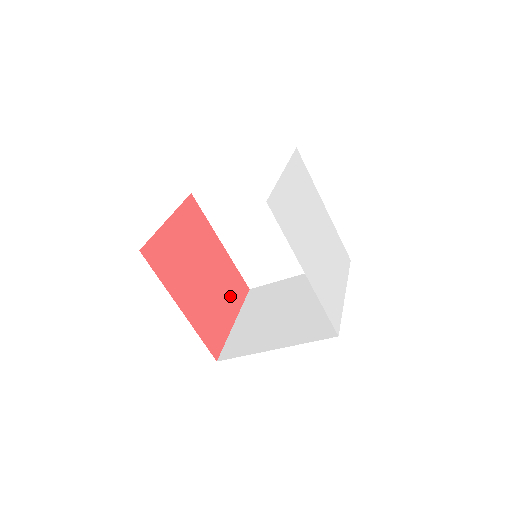
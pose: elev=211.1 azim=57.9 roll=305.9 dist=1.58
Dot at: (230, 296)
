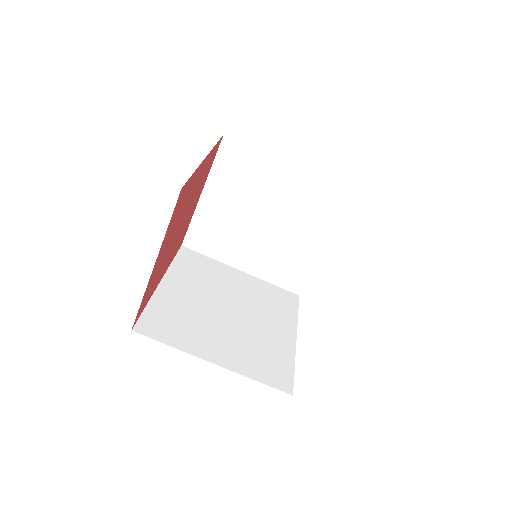
Dot at: (156, 271)
